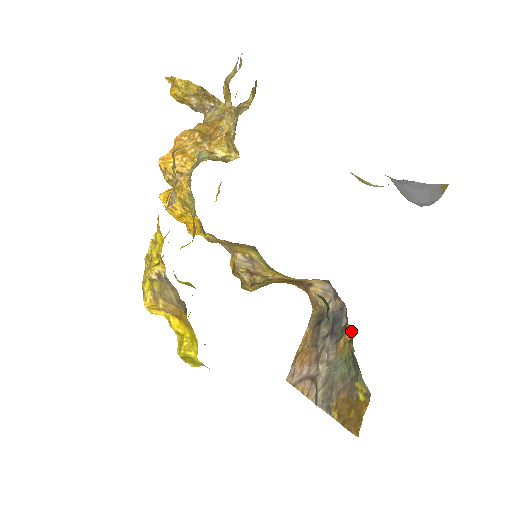
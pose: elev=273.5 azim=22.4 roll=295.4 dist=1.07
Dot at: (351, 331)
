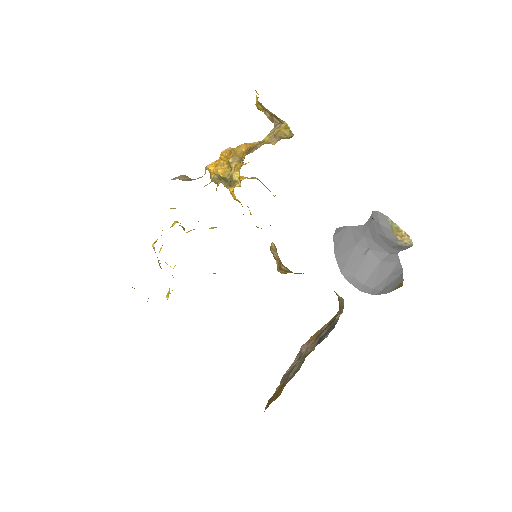
Dot at: occluded
